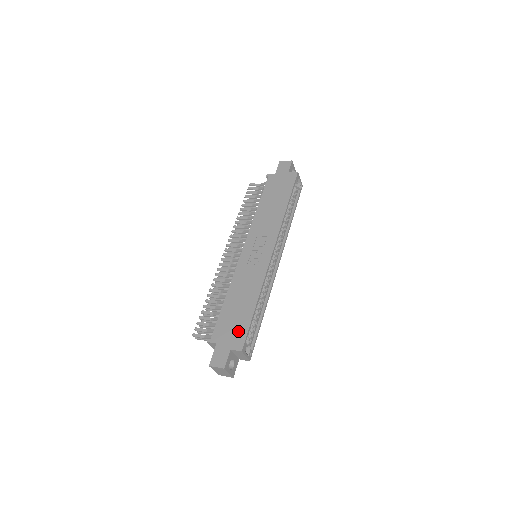
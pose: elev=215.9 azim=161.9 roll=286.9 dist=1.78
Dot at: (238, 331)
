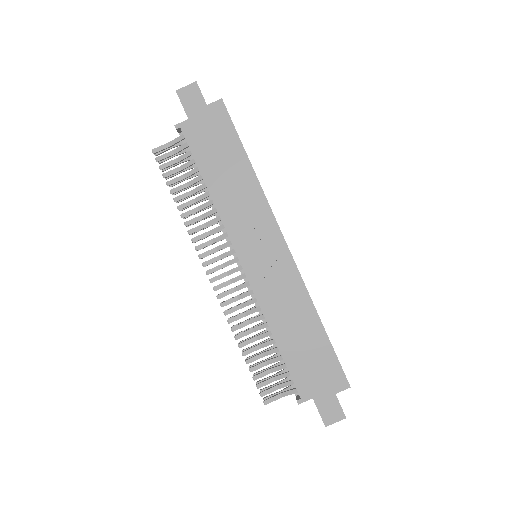
Dot at: (327, 369)
